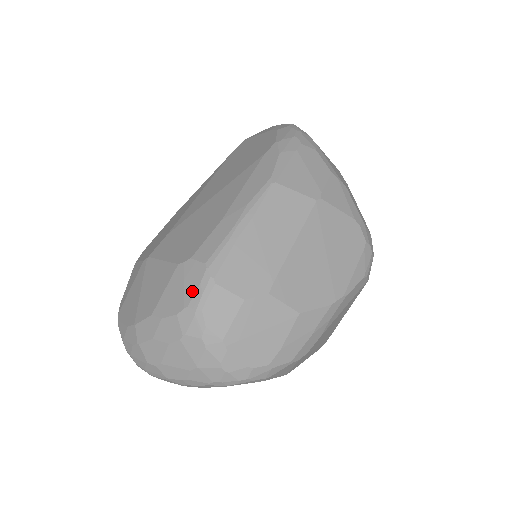
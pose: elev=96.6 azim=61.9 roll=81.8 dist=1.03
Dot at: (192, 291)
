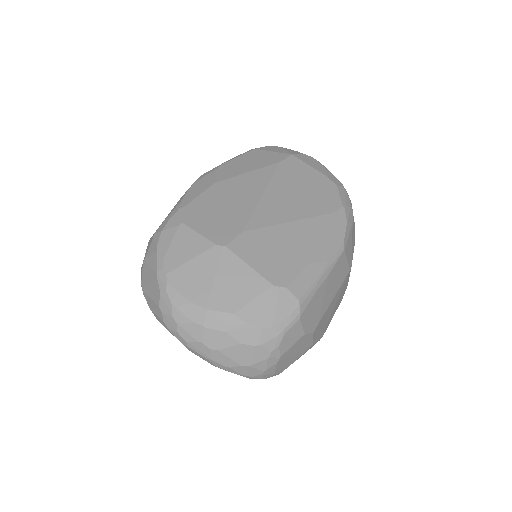
Dot at: (282, 317)
